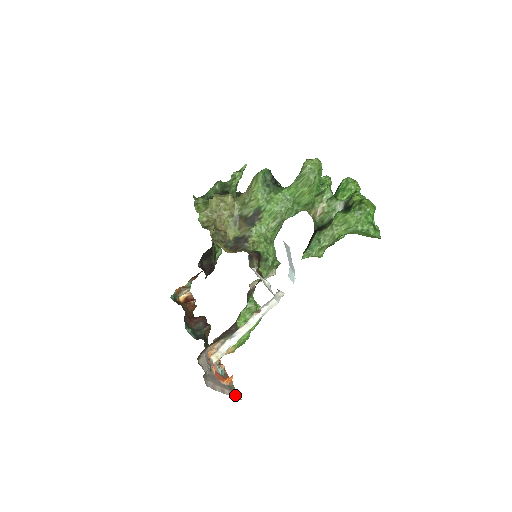
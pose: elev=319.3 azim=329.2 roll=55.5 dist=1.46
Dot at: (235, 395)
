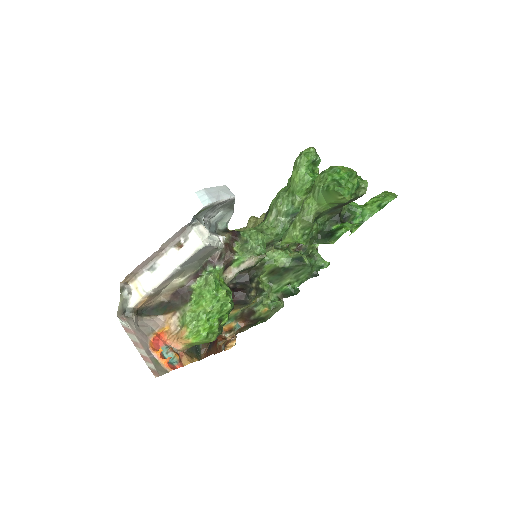
Dot at: (153, 368)
